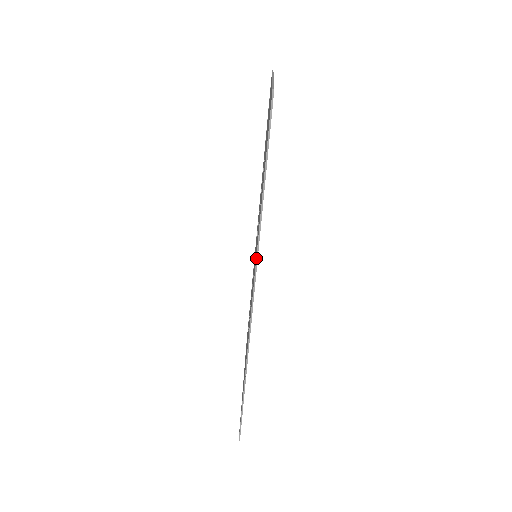
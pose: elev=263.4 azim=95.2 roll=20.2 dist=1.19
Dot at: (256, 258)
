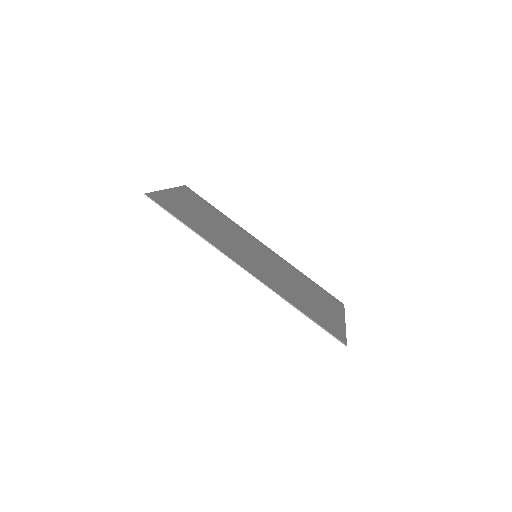
Dot at: (221, 252)
